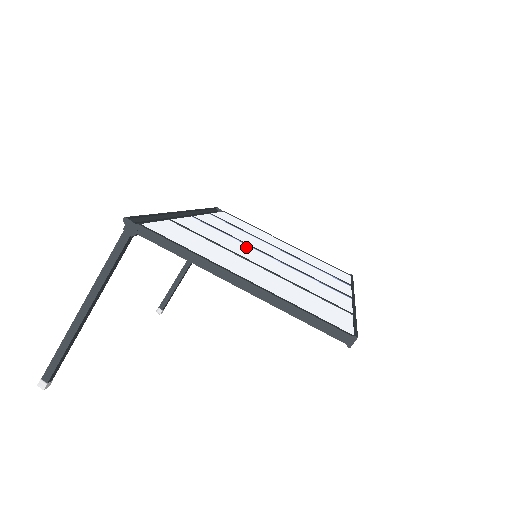
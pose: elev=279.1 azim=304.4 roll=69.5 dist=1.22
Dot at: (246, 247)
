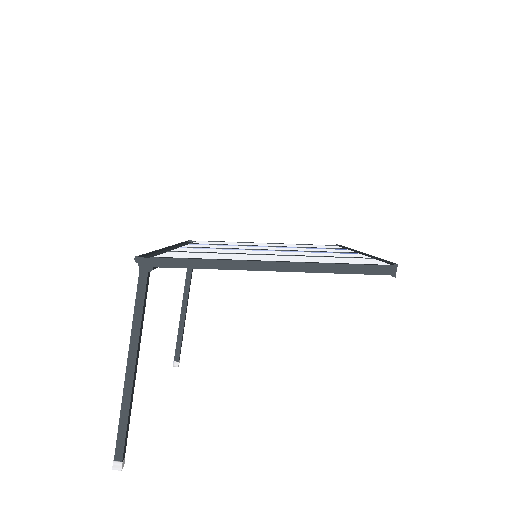
Dot at: (245, 250)
